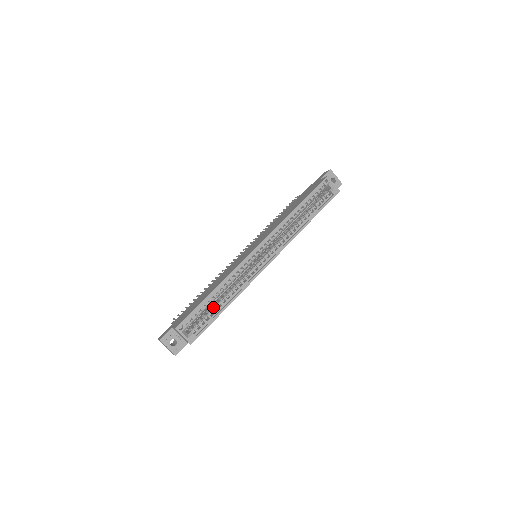
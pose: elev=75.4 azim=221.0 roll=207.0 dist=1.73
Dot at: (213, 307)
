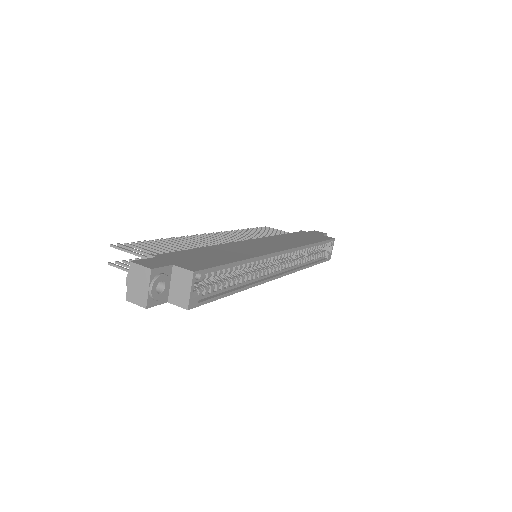
Dot at: (224, 279)
